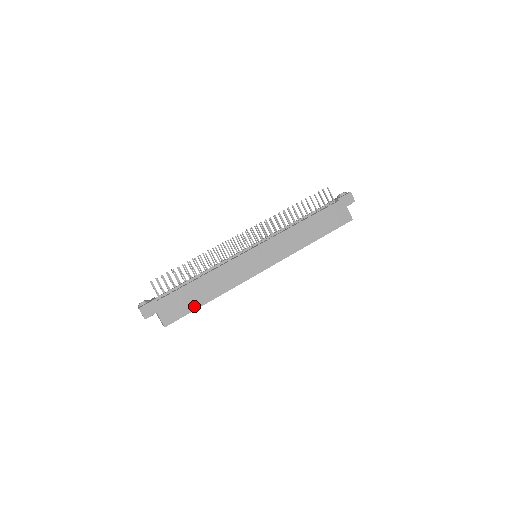
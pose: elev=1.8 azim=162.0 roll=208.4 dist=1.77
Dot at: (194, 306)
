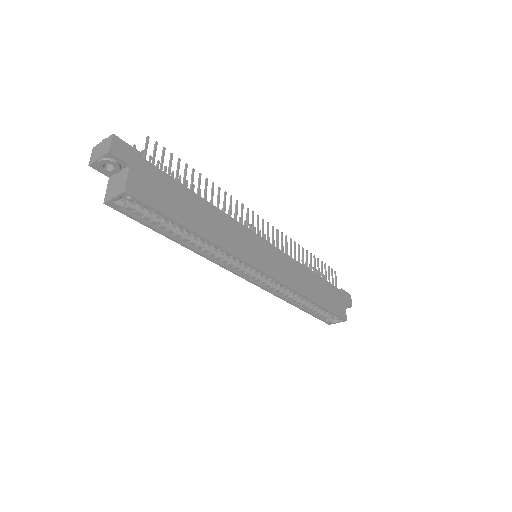
Dot at: (176, 215)
